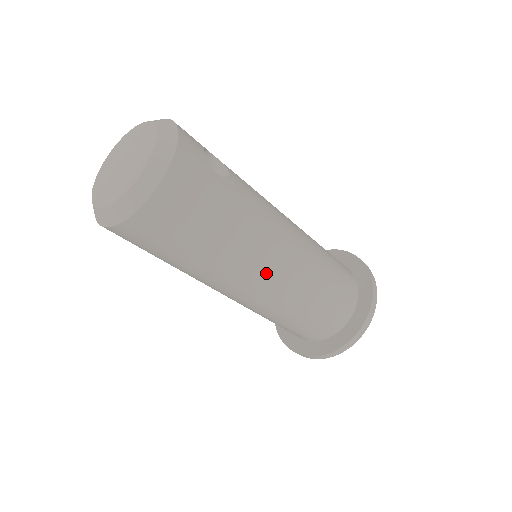
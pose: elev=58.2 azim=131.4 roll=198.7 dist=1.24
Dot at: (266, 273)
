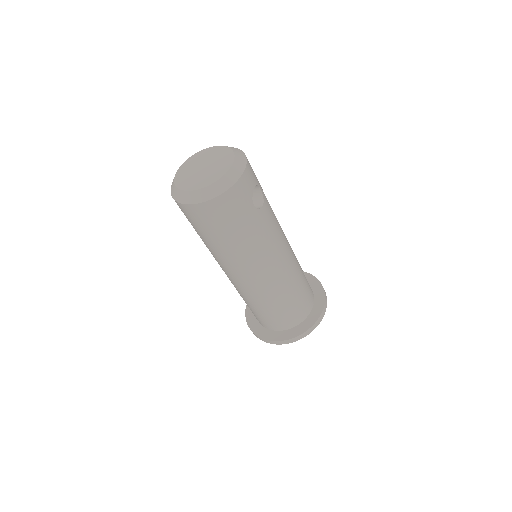
Dot at: (251, 274)
